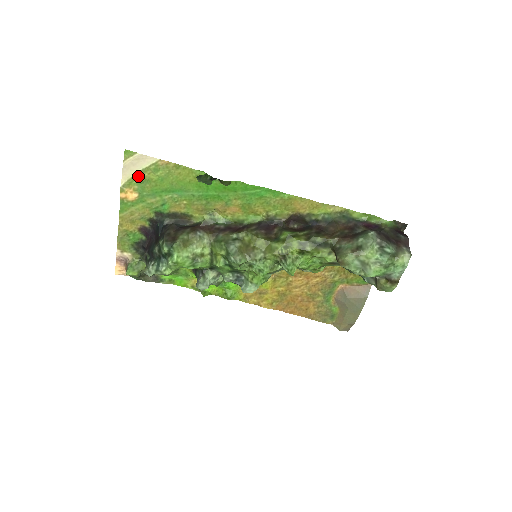
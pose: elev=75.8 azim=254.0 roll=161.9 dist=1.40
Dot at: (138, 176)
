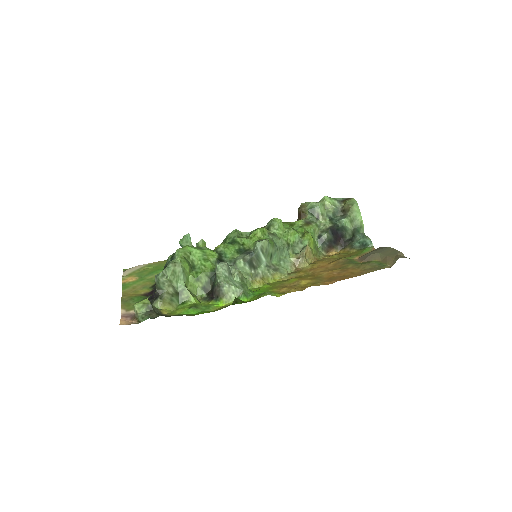
Dot at: (136, 272)
